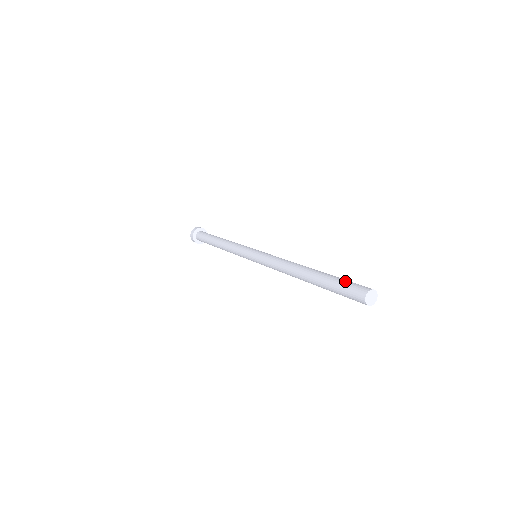
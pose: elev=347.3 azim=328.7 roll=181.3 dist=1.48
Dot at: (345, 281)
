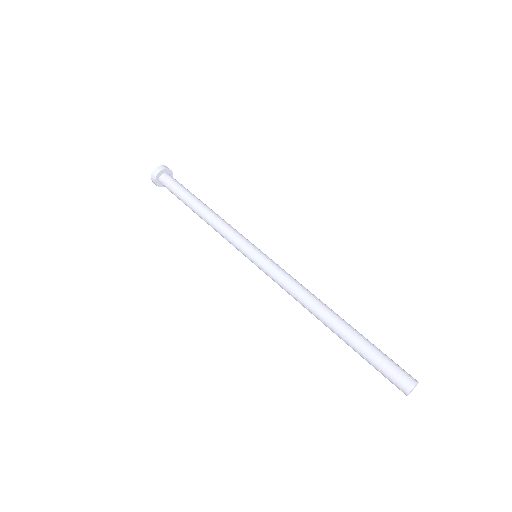
Dot at: (378, 366)
